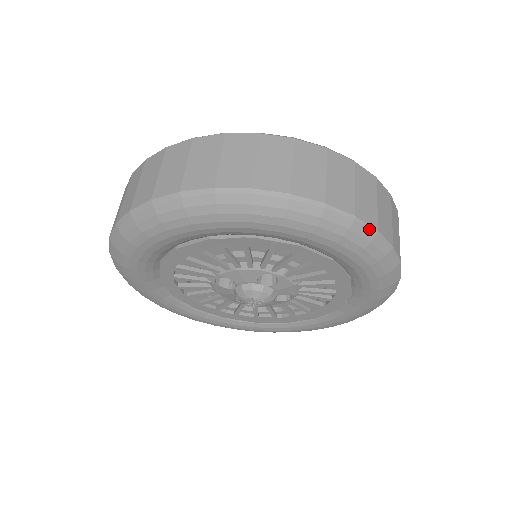
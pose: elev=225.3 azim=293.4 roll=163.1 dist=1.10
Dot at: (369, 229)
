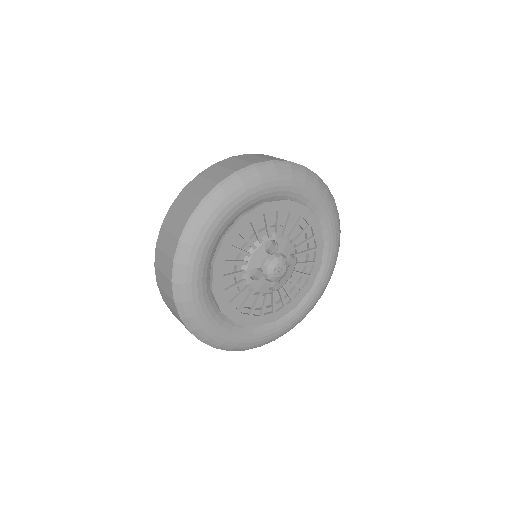
Dot at: occluded
